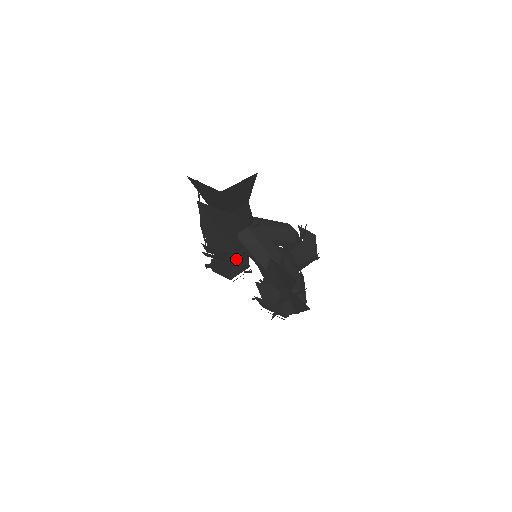
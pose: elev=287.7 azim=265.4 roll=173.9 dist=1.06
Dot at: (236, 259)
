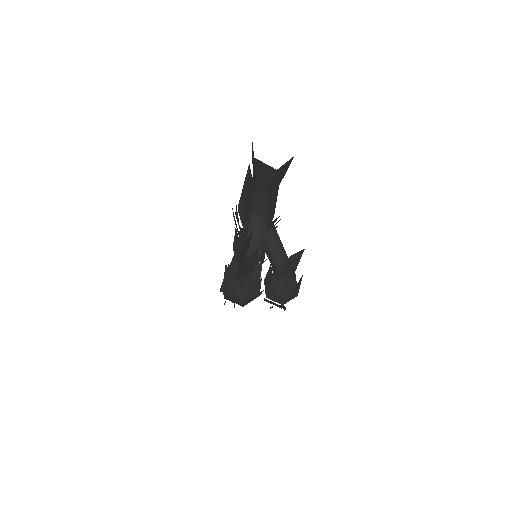
Dot at: (241, 231)
